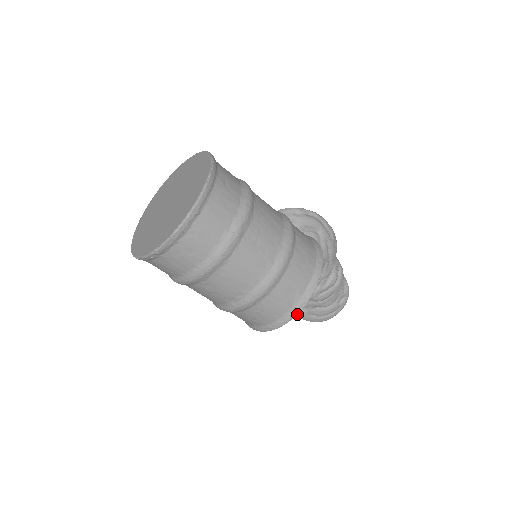
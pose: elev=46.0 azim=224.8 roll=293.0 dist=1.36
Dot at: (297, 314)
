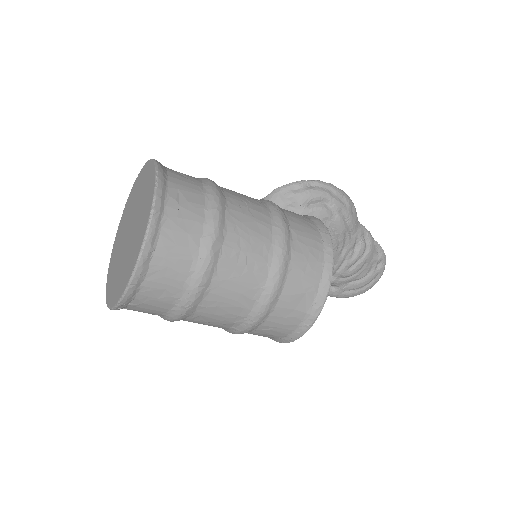
Dot at: (314, 321)
